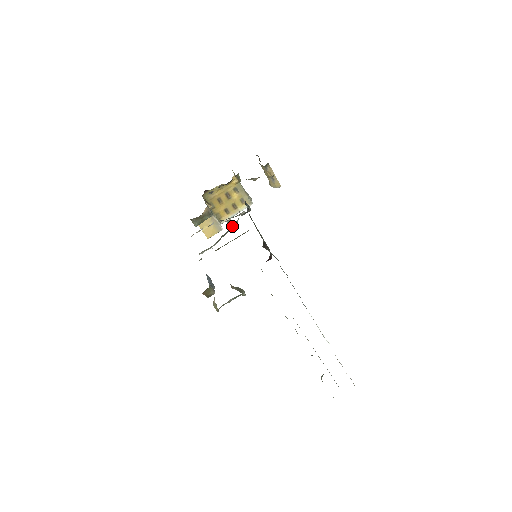
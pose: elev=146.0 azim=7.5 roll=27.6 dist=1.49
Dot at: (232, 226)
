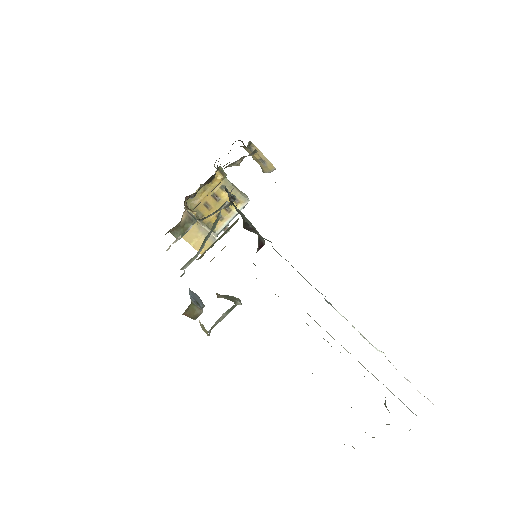
Dot at: (214, 223)
